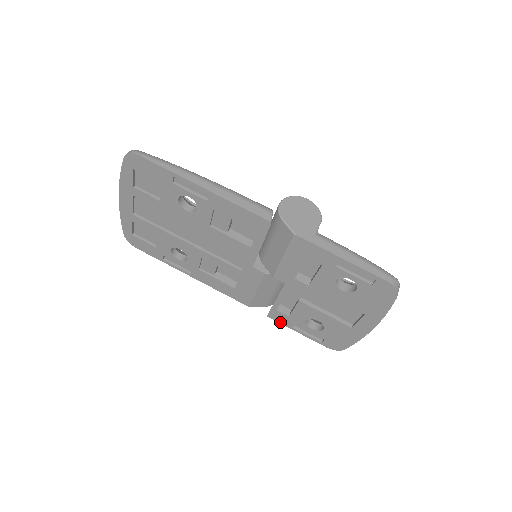
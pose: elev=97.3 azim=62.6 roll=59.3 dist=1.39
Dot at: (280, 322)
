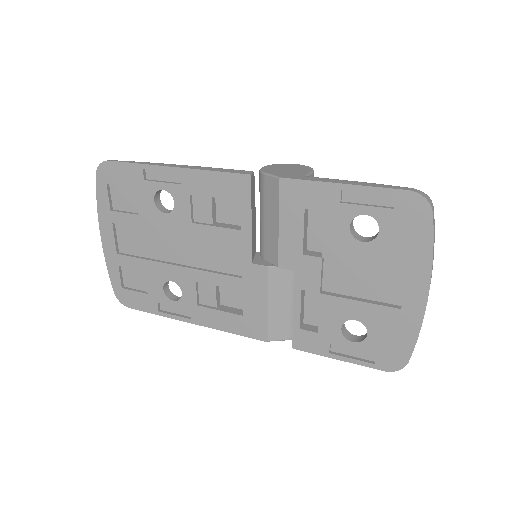
Dot at: (311, 351)
